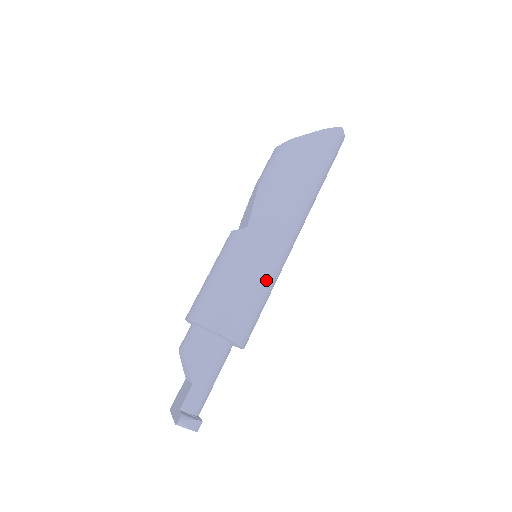
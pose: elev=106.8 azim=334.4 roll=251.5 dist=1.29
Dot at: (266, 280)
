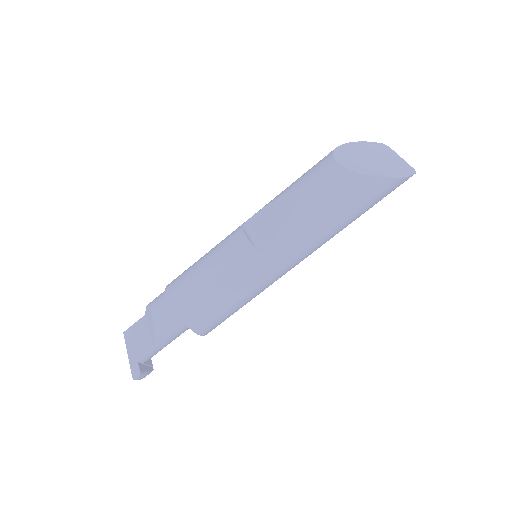
Dot at: (255, 296)
